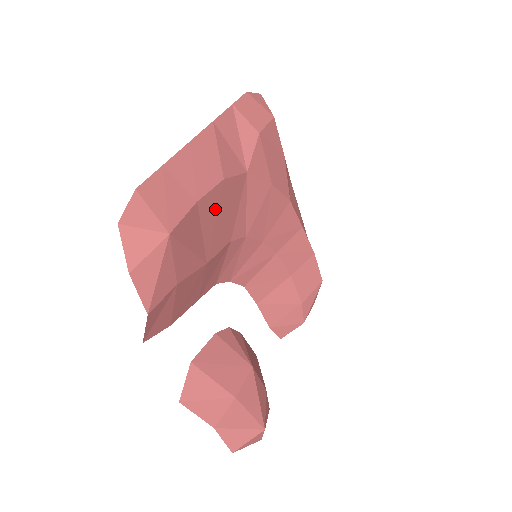
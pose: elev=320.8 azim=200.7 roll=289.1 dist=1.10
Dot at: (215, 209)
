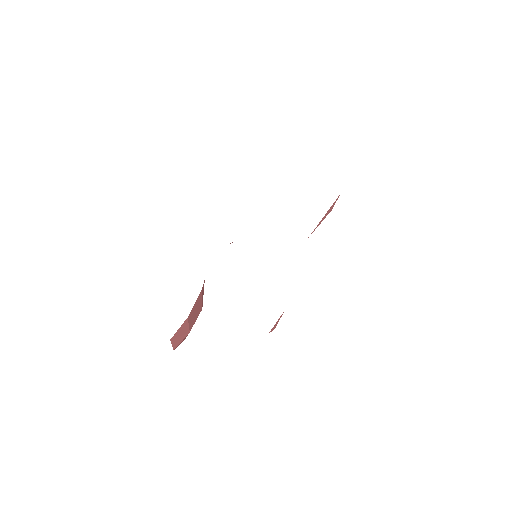
Dot at: occluded
